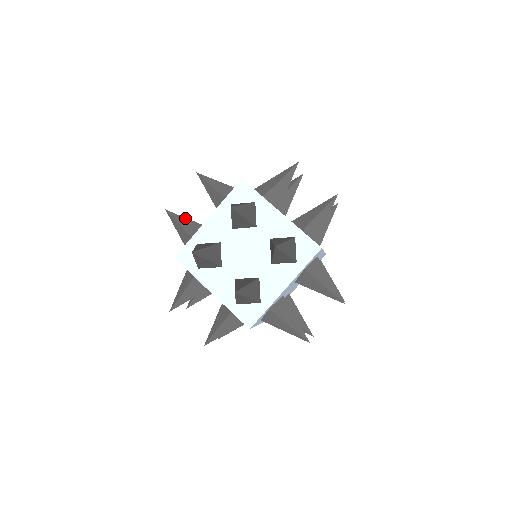
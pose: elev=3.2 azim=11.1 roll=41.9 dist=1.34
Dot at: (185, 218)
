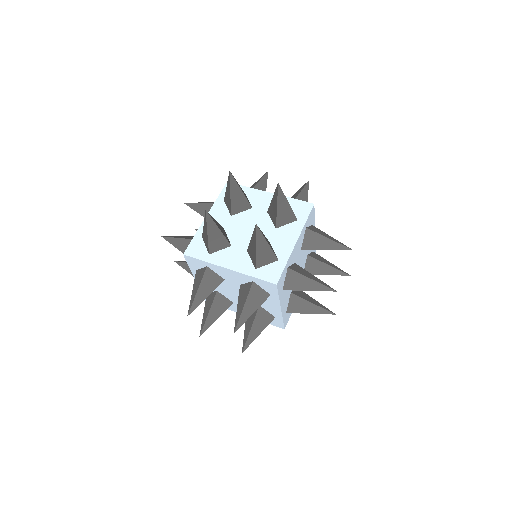
Dot at: (182, 236)
